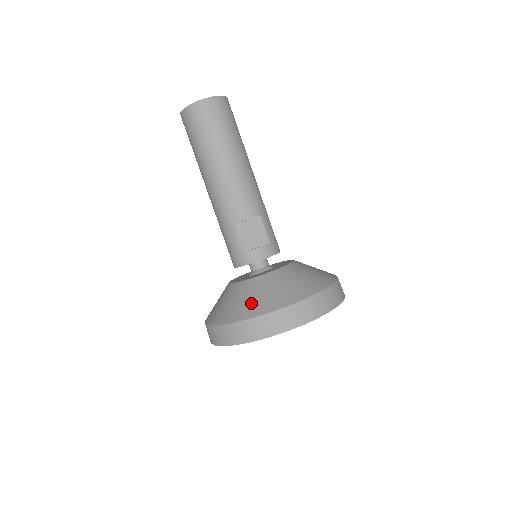
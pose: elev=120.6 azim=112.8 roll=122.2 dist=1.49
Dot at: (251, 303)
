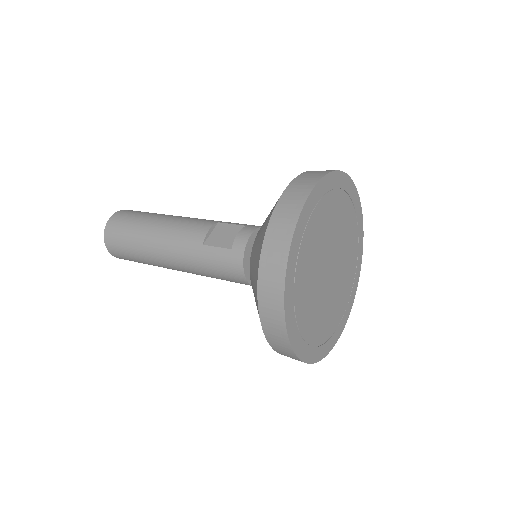
Dot at: (258, 245)
